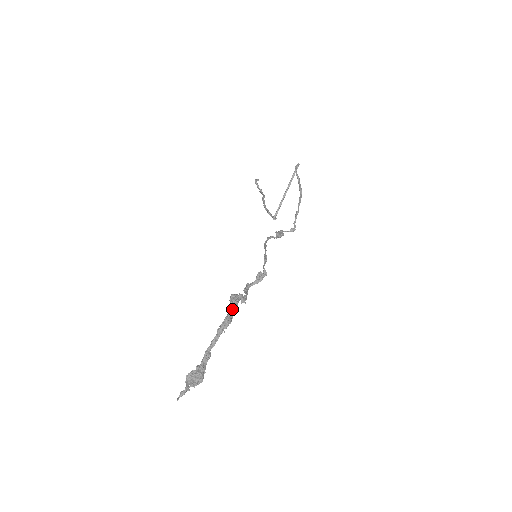
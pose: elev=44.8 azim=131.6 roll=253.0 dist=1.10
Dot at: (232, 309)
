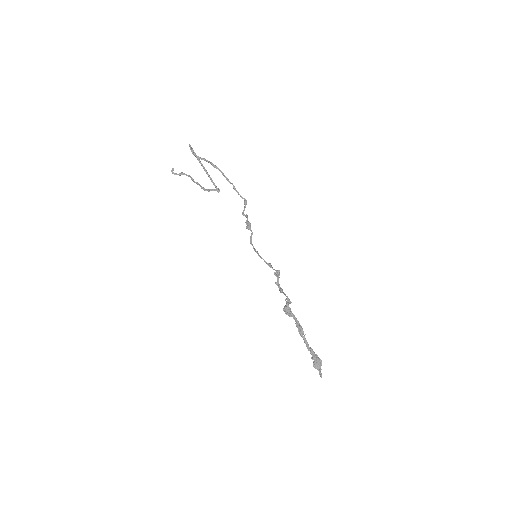
Dot at: (294, 319)
